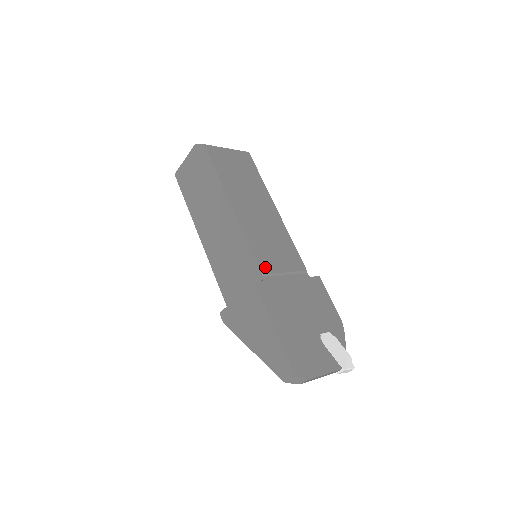
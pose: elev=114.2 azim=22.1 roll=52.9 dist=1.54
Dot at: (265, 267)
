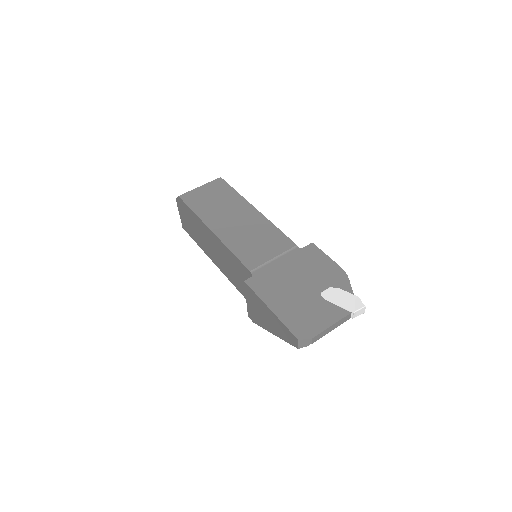
Dot at: (252, 264)
